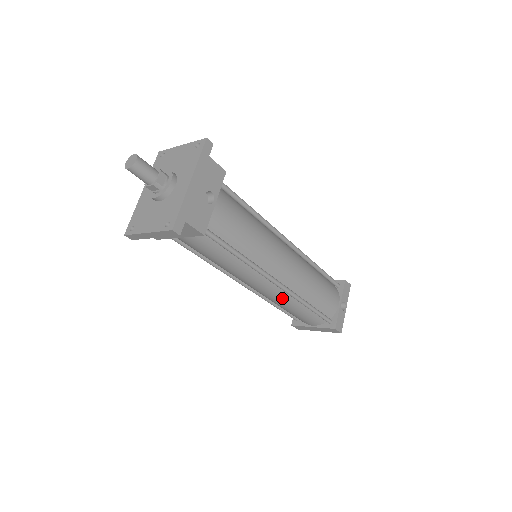
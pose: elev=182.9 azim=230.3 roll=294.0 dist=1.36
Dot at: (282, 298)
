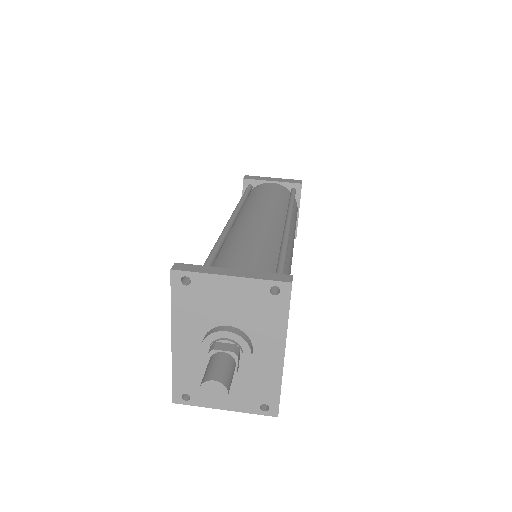
Dot at: occluded
